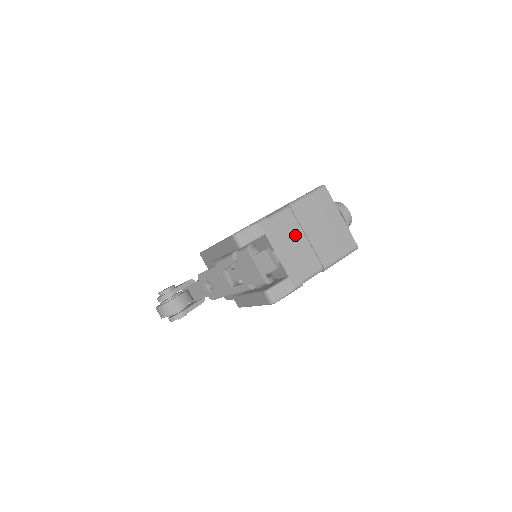
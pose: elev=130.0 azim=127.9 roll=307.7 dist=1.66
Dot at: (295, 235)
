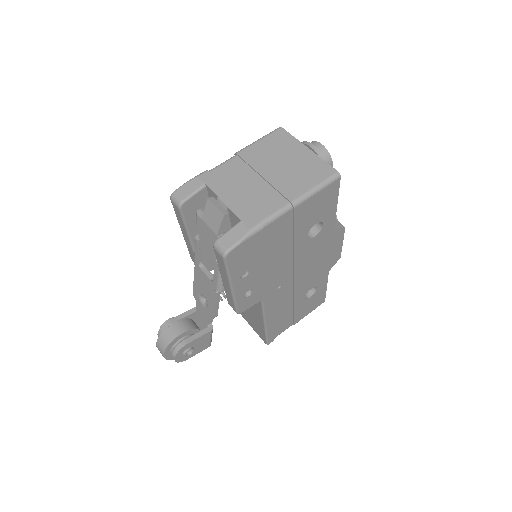
Dot at: (246, 178)
